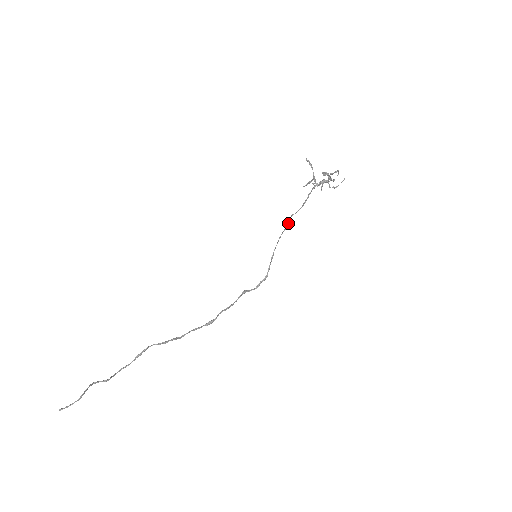
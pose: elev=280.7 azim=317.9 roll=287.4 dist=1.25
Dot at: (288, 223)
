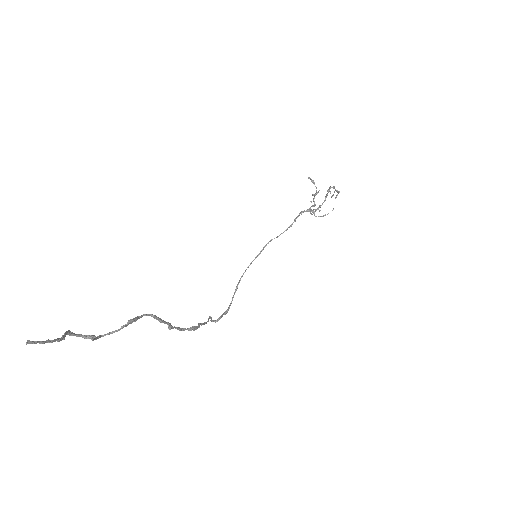
Dot at: (262, 250)
